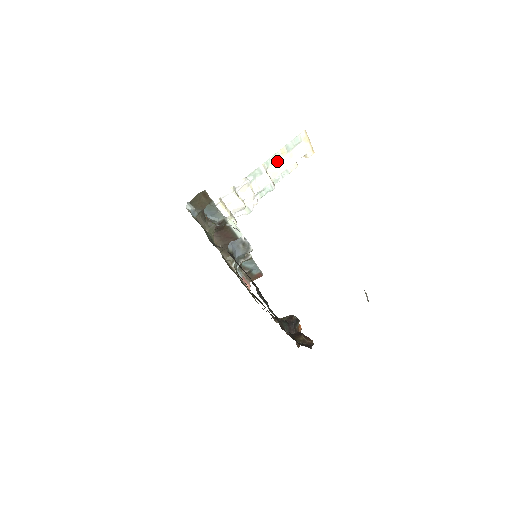
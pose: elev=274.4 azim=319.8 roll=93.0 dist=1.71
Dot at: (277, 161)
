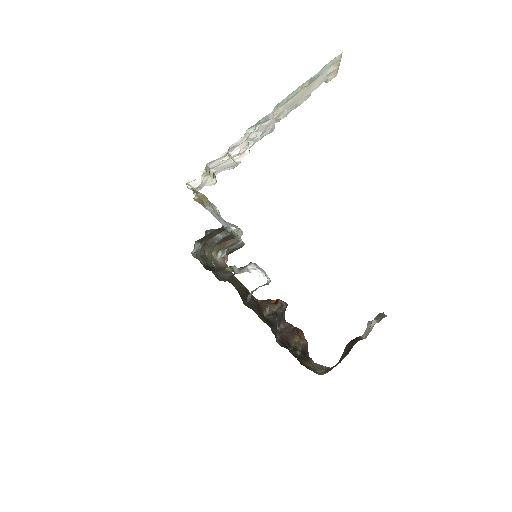
Dot at: (290, 98)
